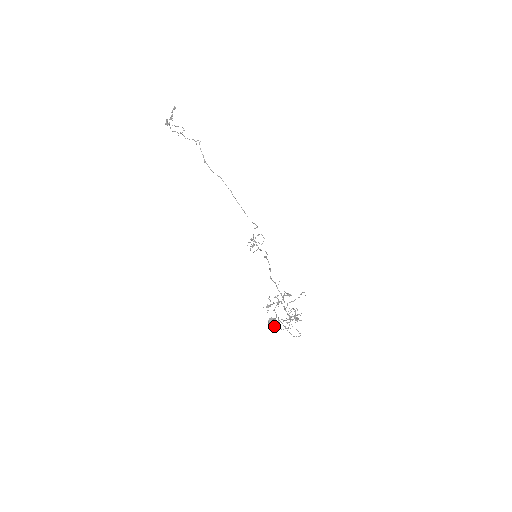
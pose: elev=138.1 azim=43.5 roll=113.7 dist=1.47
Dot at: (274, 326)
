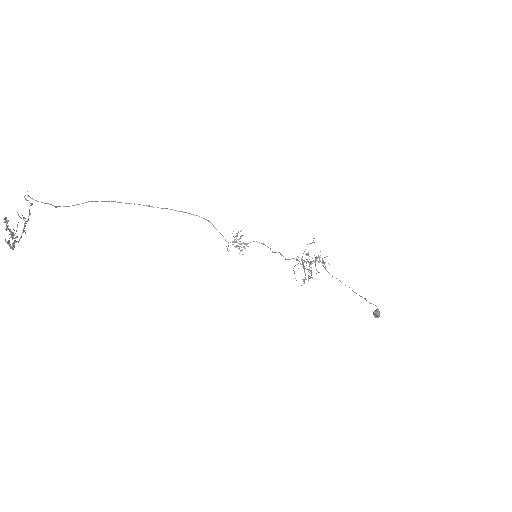
Dot at: occluded
